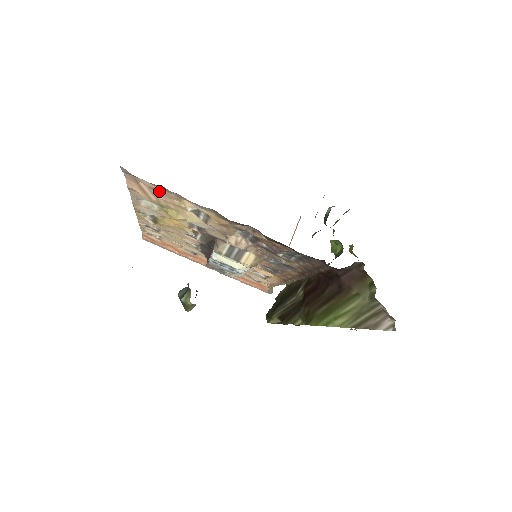
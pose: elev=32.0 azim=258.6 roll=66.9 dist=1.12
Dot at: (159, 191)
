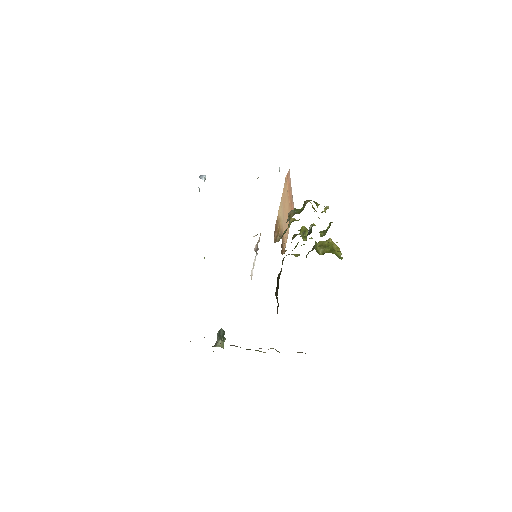
Dot at: occluded
